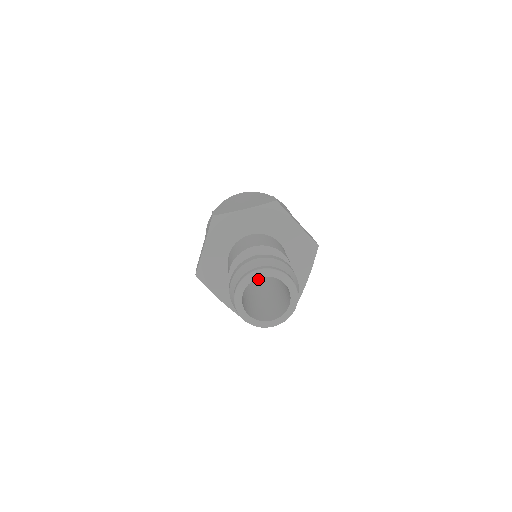
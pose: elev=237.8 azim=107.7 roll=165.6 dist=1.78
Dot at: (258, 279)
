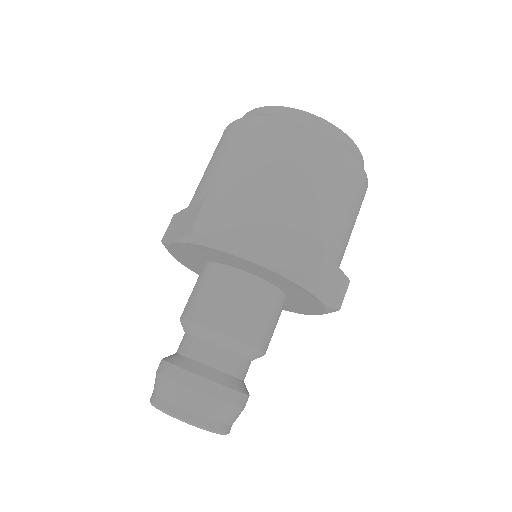
Dot at: occluded
